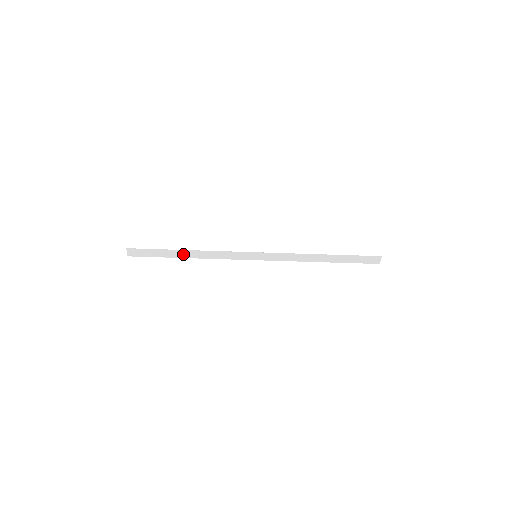
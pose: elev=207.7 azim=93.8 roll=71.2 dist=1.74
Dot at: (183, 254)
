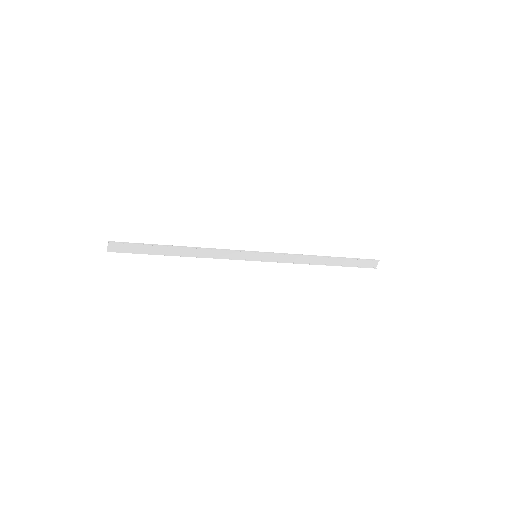
Dot at: (175, 251)
